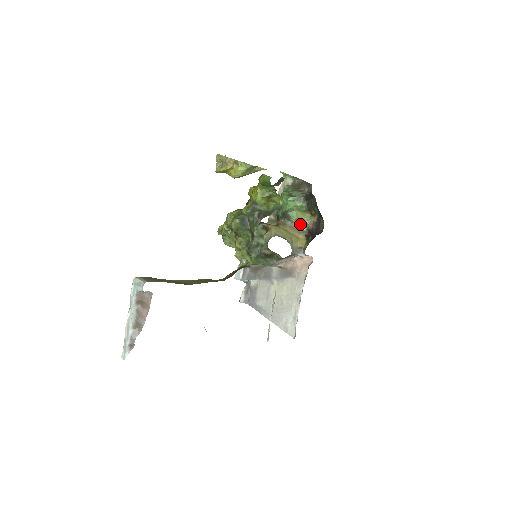
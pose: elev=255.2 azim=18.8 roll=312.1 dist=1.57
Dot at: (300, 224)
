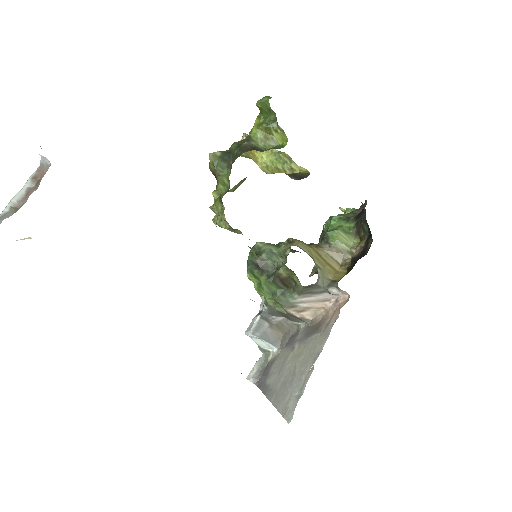
Dot at: (343, 253)
